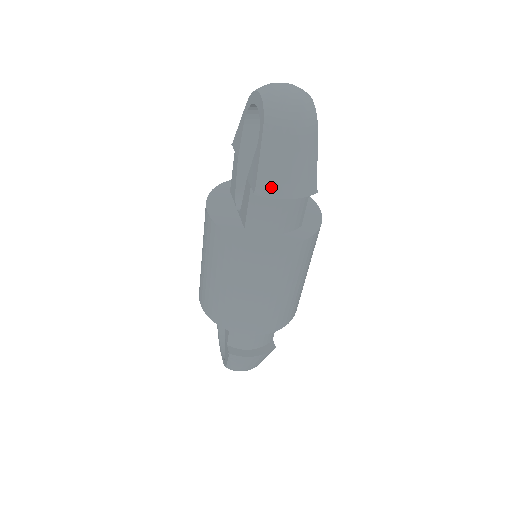
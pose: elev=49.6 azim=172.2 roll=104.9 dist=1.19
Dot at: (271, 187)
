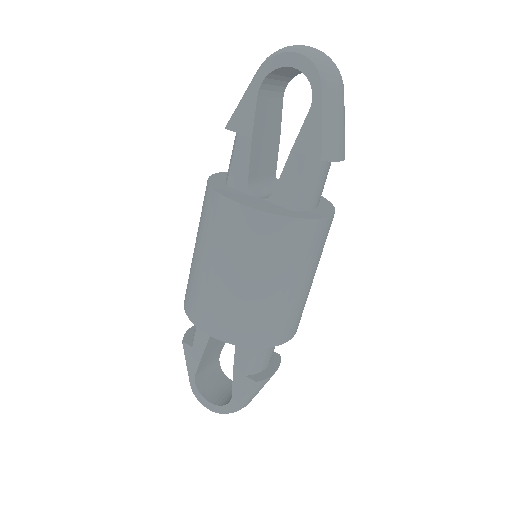
Dot at: (333, 149)
